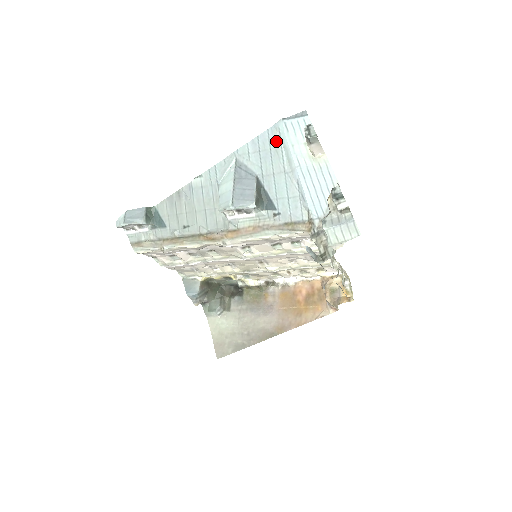
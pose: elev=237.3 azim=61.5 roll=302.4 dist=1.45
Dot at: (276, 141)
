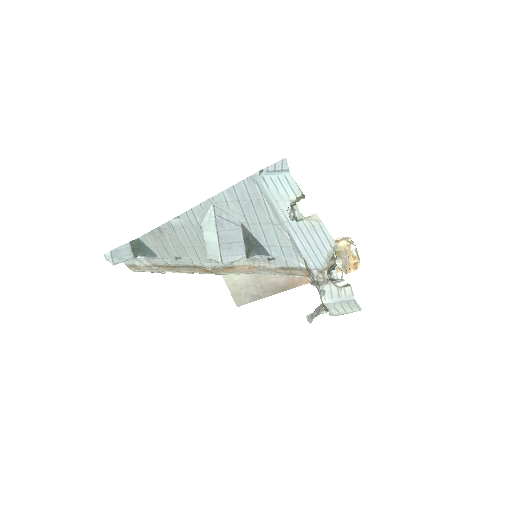
Dot at: (256, 193)
